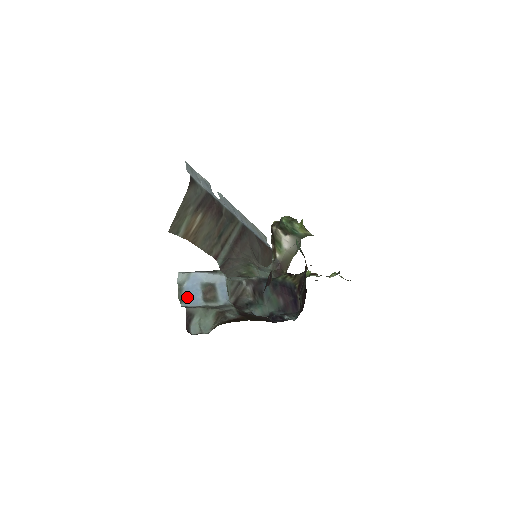
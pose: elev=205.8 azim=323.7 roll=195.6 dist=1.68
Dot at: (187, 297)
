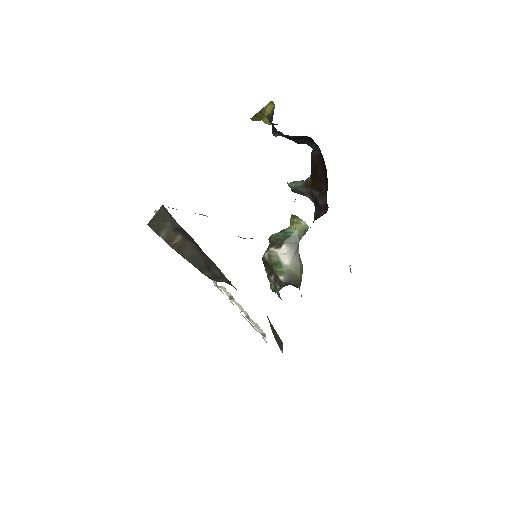
Dot at: occluded
